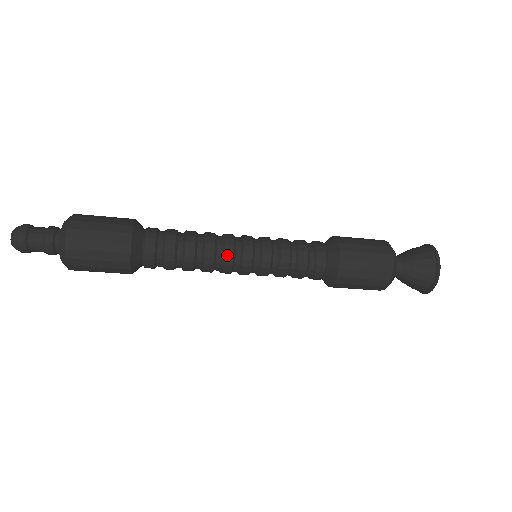
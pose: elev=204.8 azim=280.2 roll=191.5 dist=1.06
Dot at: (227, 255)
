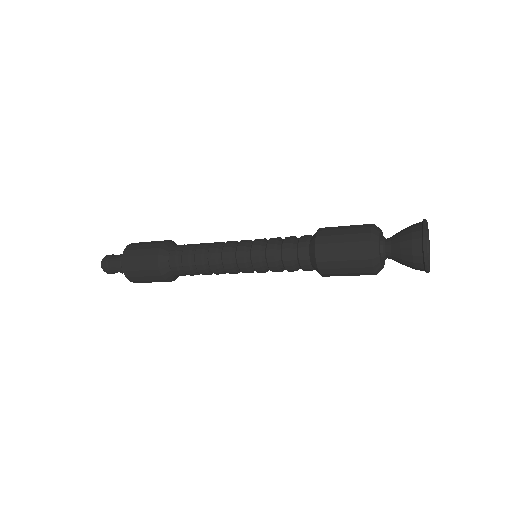
Dot at: (224, 255)
